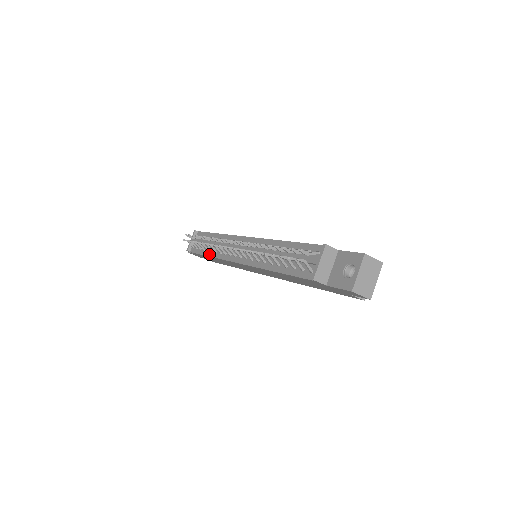
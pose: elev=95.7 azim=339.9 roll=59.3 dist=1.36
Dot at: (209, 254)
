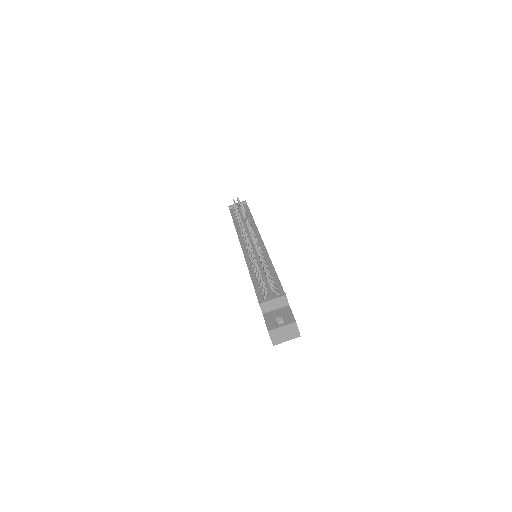
Dot at: (236, 224)
